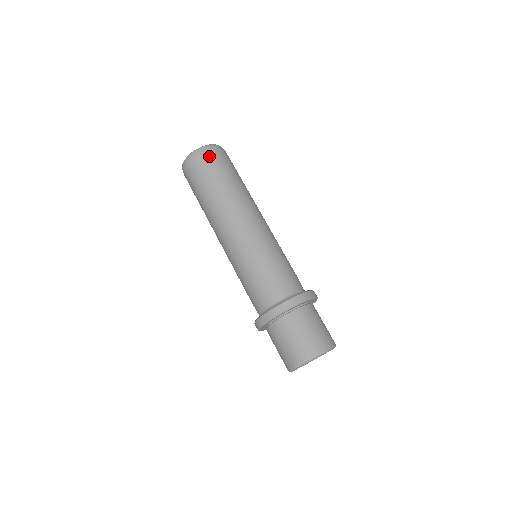
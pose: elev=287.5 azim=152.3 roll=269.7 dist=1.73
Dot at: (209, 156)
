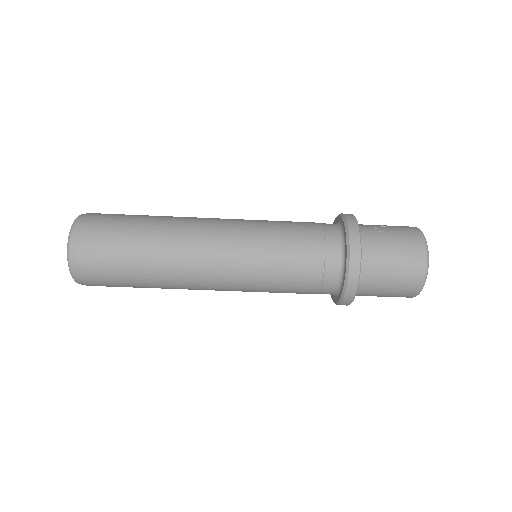
Dot at: (89, 260)
